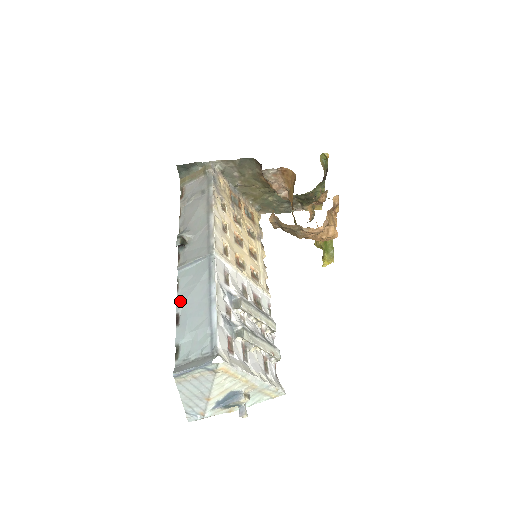
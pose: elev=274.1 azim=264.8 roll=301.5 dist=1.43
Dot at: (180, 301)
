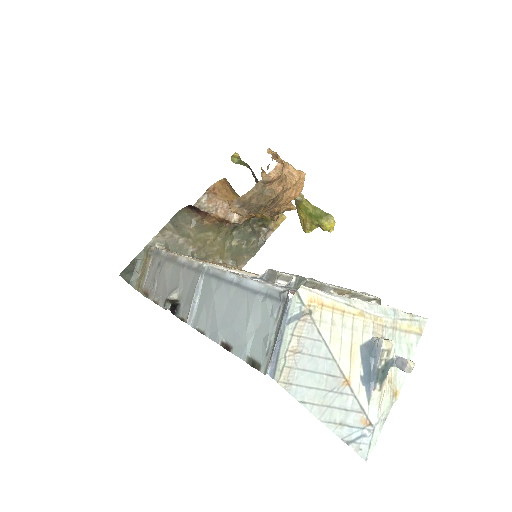
Dot at: (213, 334)
